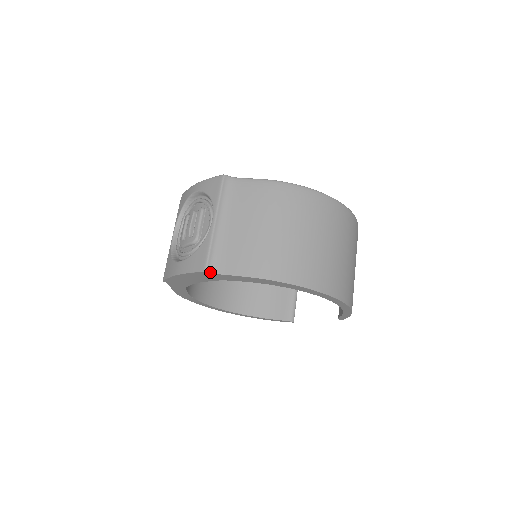
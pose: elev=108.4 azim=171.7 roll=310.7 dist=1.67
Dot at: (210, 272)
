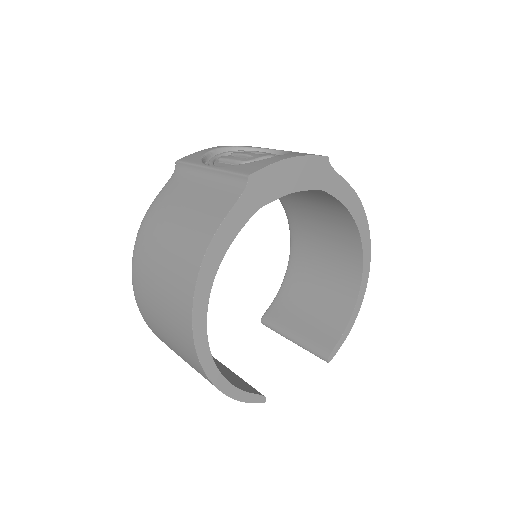
Dot at: (329, 162)
